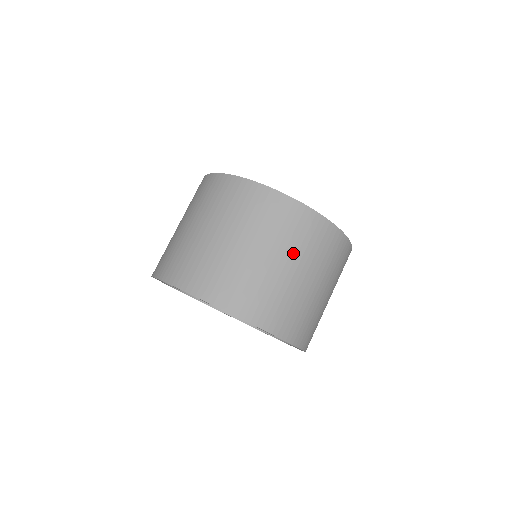
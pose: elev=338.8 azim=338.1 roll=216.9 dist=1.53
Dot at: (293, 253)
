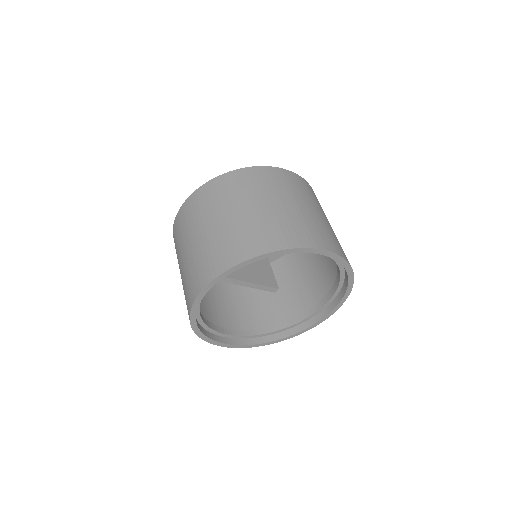
Dot at: (290, 195)
